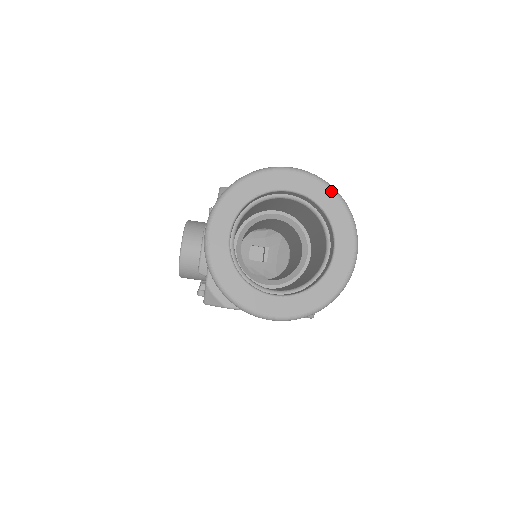
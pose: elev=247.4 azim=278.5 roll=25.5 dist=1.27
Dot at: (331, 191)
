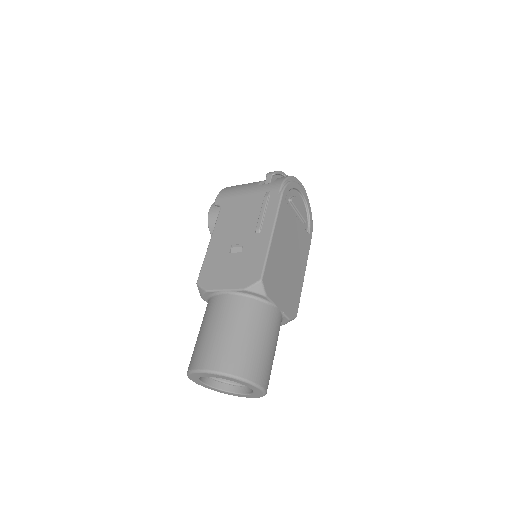
Dot at: (228, 378)
